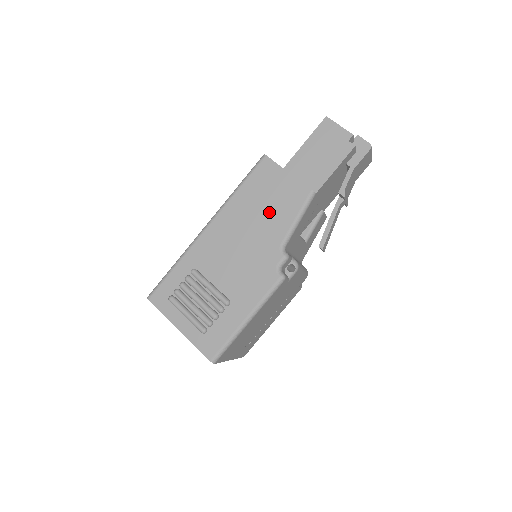
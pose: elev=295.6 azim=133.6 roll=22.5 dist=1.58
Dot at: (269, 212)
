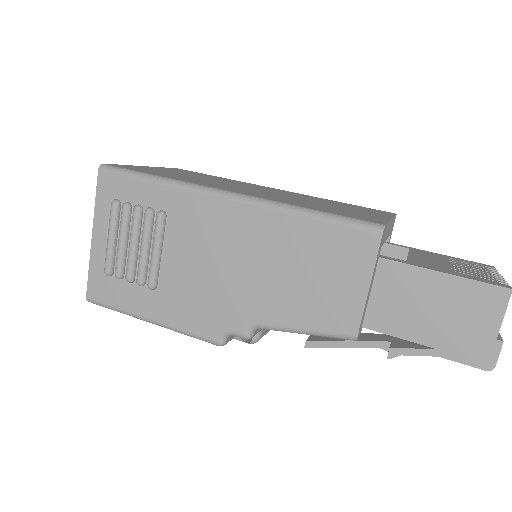
Dot at: (294, 285)
